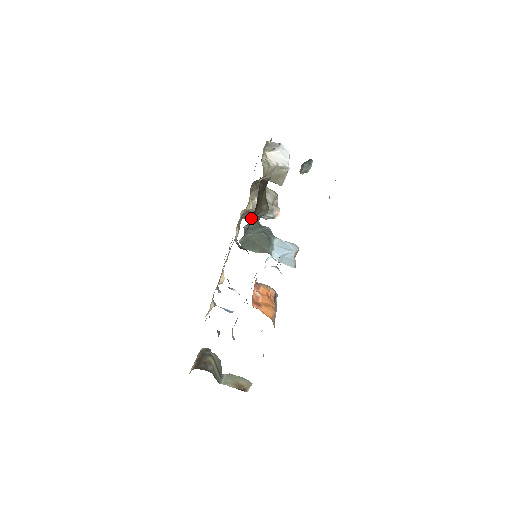
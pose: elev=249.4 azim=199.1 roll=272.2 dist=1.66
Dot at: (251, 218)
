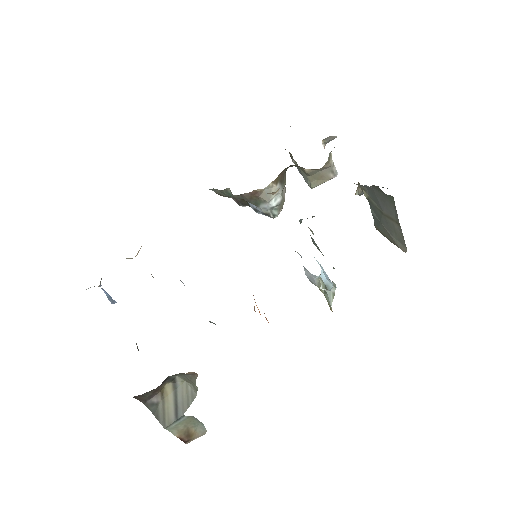
Dot at: (224, 195)
